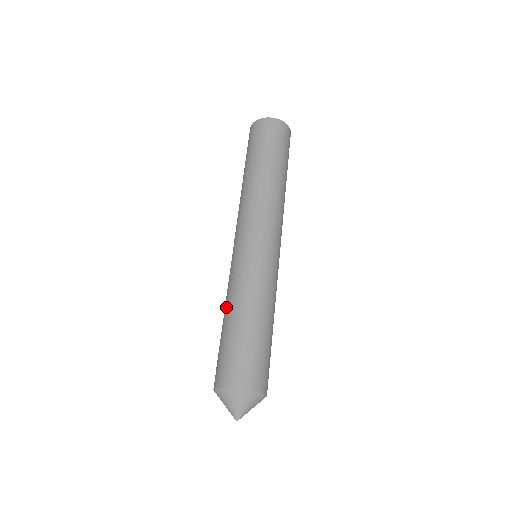
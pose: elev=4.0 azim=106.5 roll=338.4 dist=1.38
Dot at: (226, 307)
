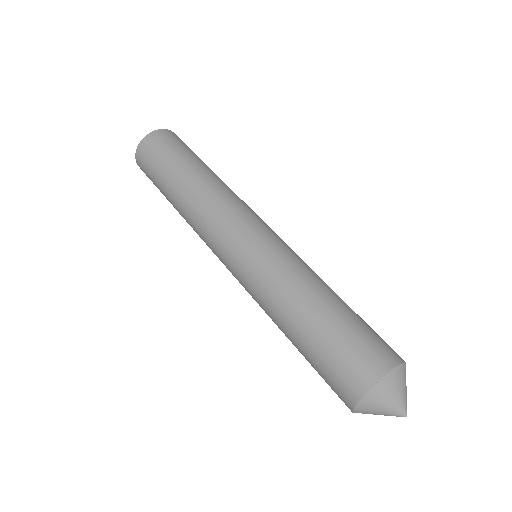
Dot at: (291, 306)
